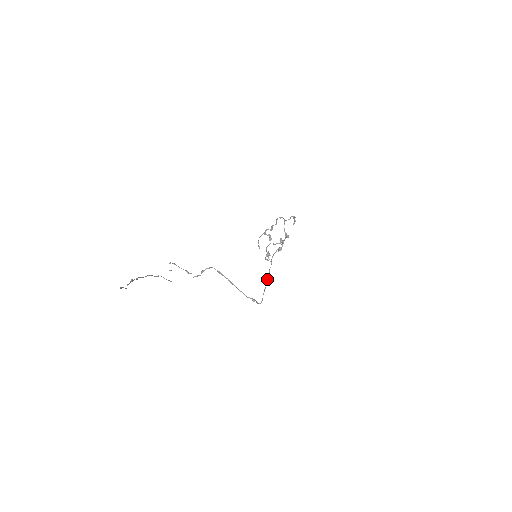
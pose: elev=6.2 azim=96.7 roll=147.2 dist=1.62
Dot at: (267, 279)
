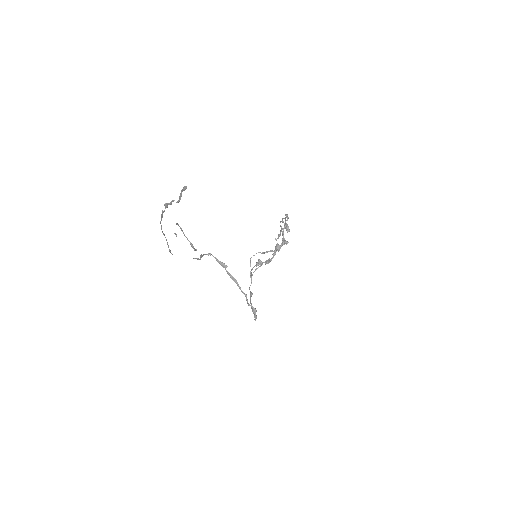
Dot at: (250, 297)
